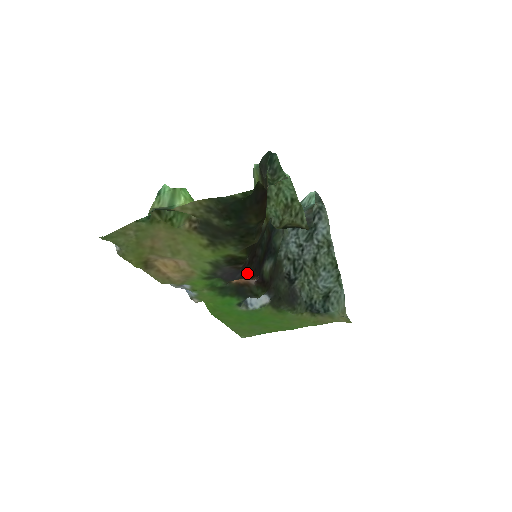
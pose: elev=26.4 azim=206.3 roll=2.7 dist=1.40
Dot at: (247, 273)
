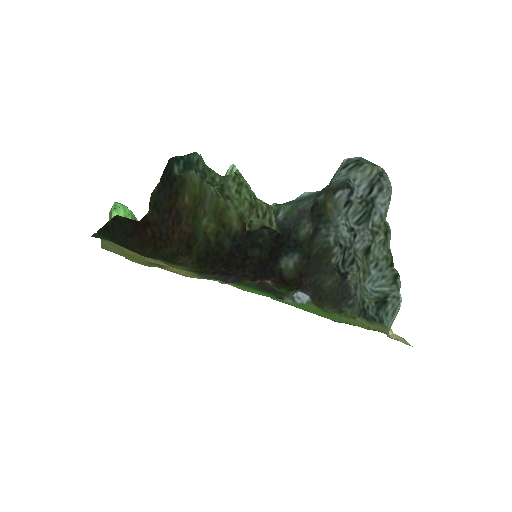
Dot at: (244, 276)
